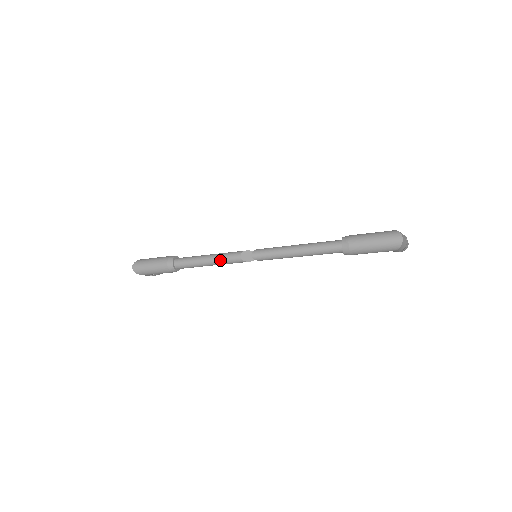
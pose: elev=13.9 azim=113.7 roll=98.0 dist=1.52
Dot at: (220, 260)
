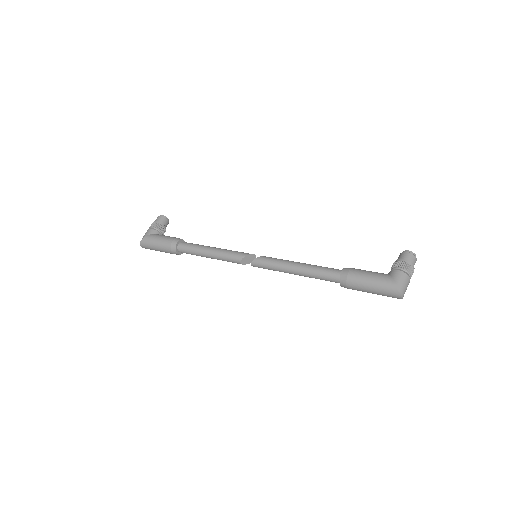
Dot at: (222, 260)
